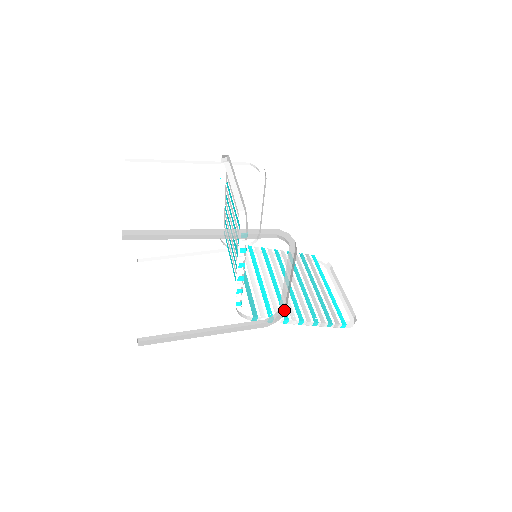
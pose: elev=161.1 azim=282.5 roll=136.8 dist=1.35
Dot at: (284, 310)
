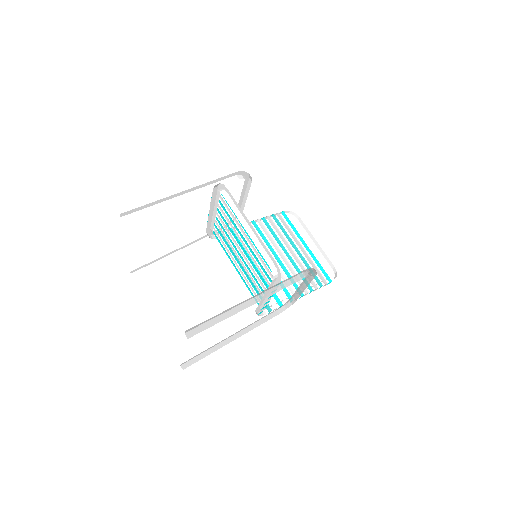
Dot at: (293, 300)
